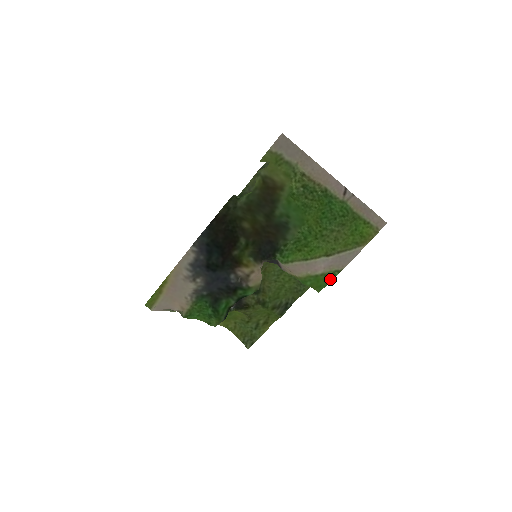
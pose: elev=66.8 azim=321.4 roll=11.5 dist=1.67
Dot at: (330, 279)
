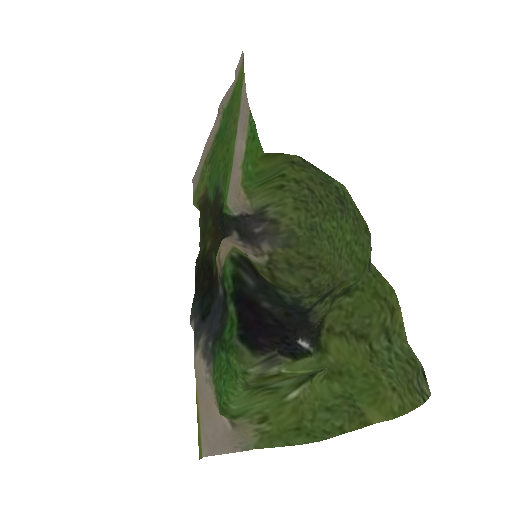
Dot at: (255, 131)
